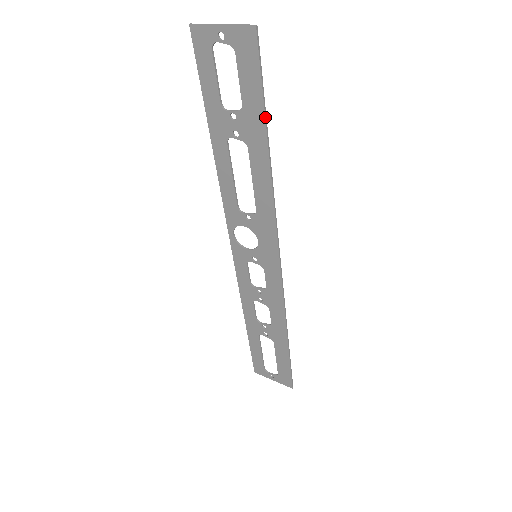
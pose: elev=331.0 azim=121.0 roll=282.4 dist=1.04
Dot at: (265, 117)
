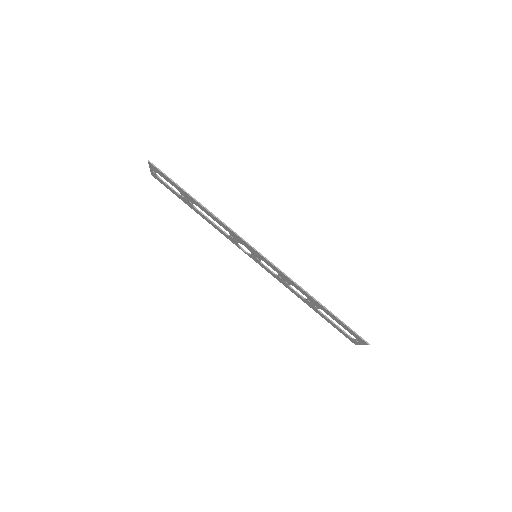
Dot at: (181, 189)
